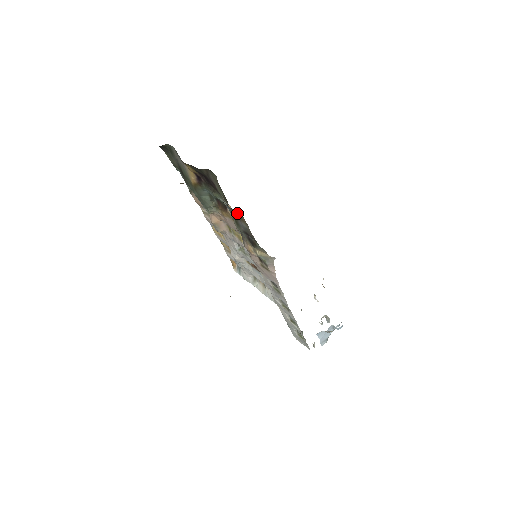
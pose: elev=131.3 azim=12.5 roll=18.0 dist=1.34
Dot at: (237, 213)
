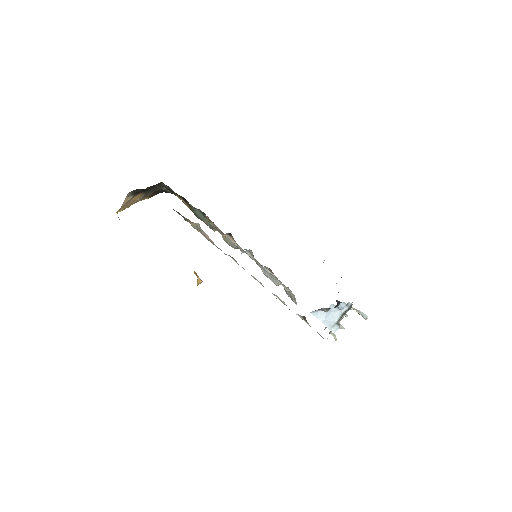
Dot at: occluded
